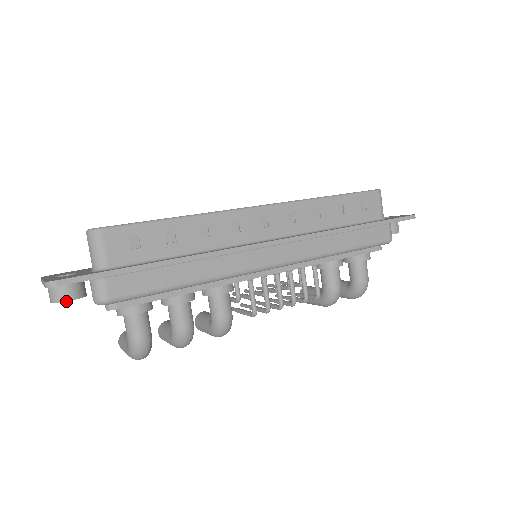
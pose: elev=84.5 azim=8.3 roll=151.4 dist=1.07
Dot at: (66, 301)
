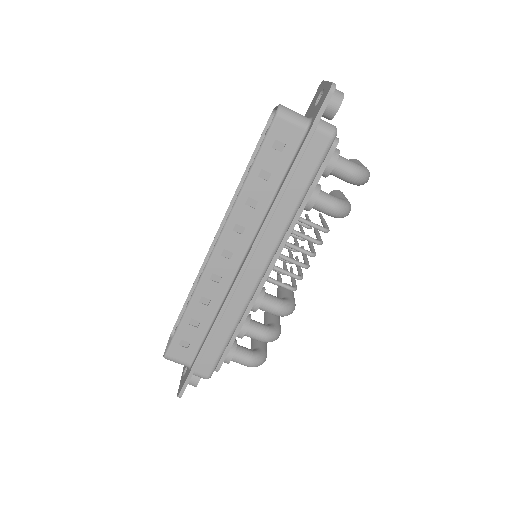
Dot at: occluded
